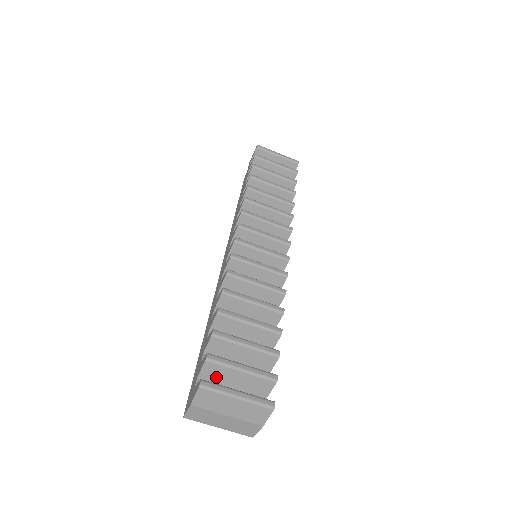
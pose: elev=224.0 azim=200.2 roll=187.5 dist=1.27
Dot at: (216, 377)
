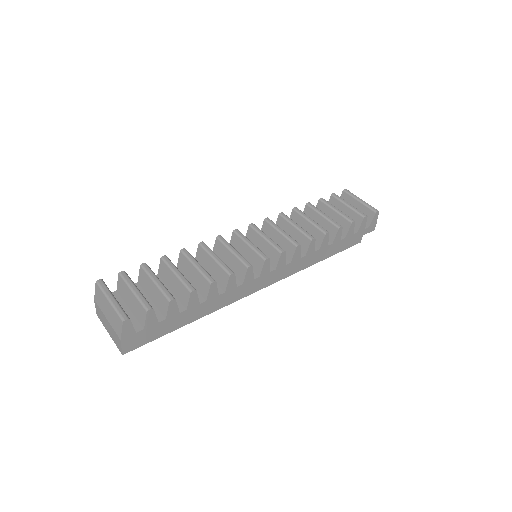
Dot at: (123, 293)
